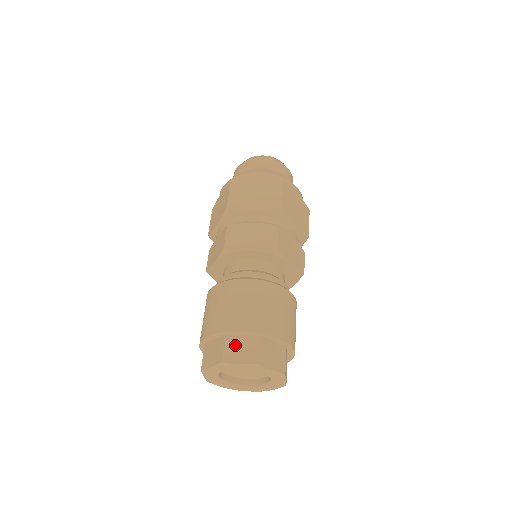
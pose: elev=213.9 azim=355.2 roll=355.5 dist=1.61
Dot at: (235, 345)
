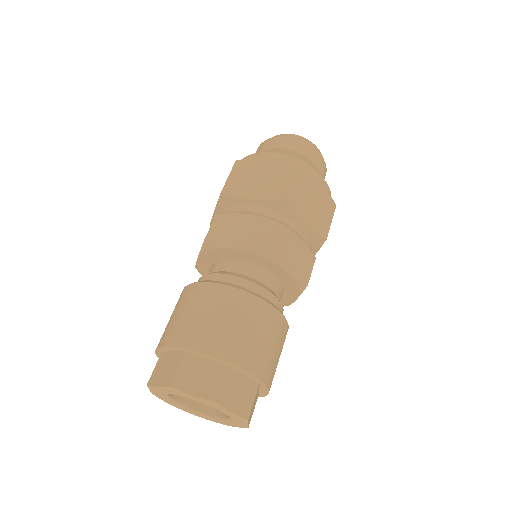
Dot at: (235, 385)
